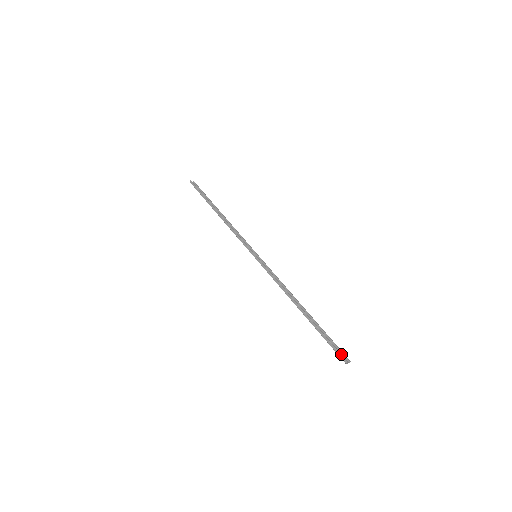
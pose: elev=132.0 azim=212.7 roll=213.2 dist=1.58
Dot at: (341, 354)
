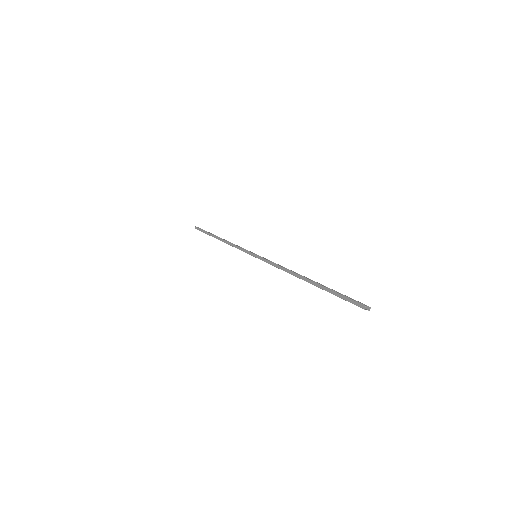
Dot at: (357, 301)
